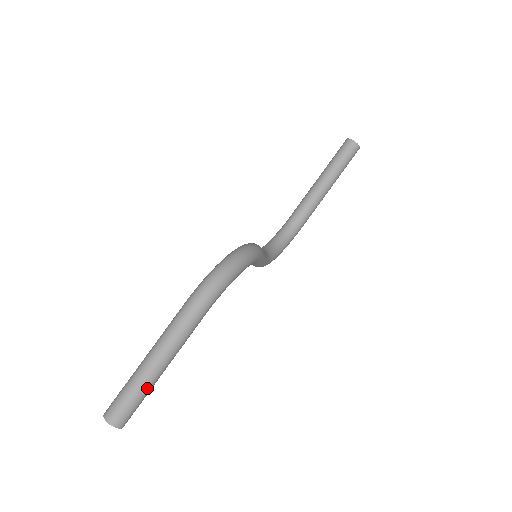
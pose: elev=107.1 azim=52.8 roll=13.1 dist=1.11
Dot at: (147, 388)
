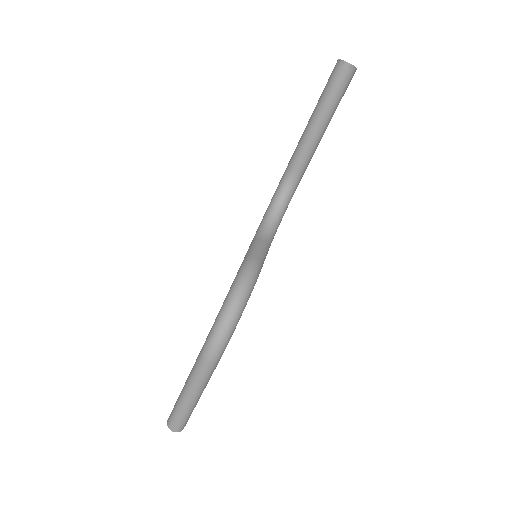
Dot at: (192, 410)
